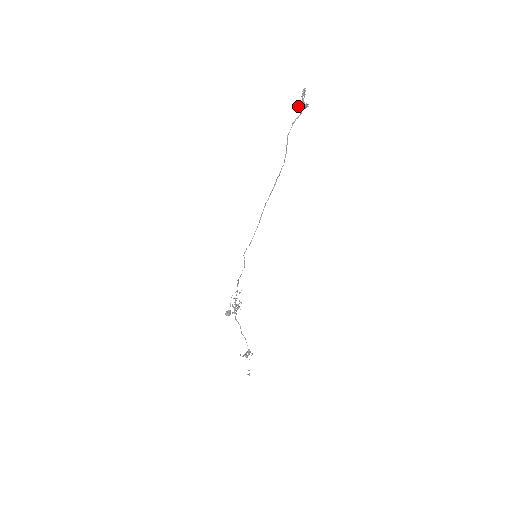
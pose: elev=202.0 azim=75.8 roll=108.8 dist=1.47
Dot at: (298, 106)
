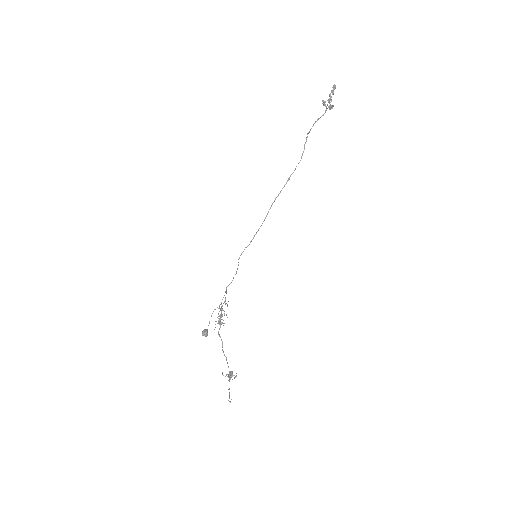
Dot at: (324, 104)
